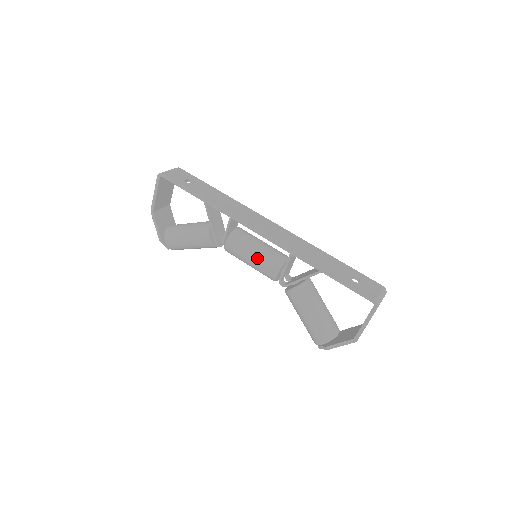
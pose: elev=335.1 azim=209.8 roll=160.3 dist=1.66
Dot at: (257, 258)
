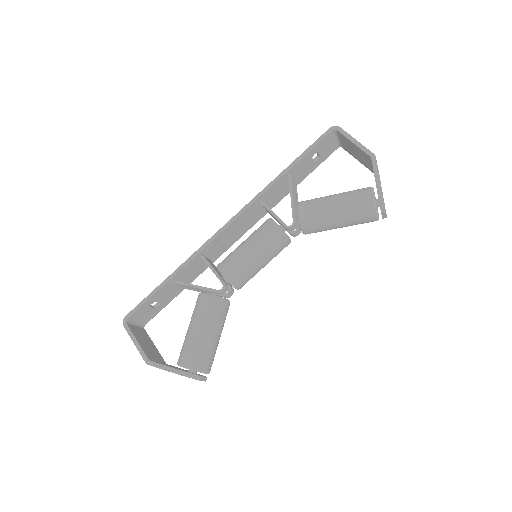
Dot at: (251, 240)
